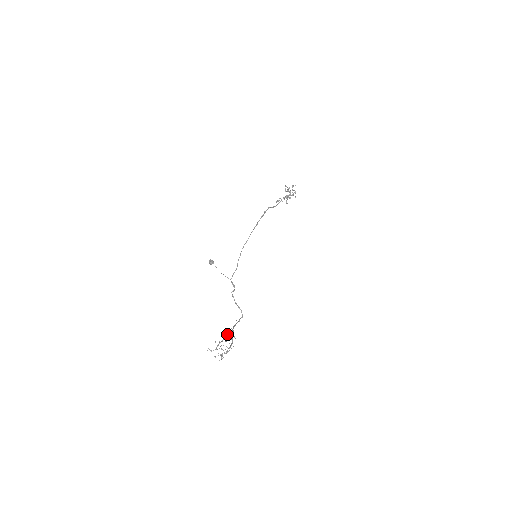
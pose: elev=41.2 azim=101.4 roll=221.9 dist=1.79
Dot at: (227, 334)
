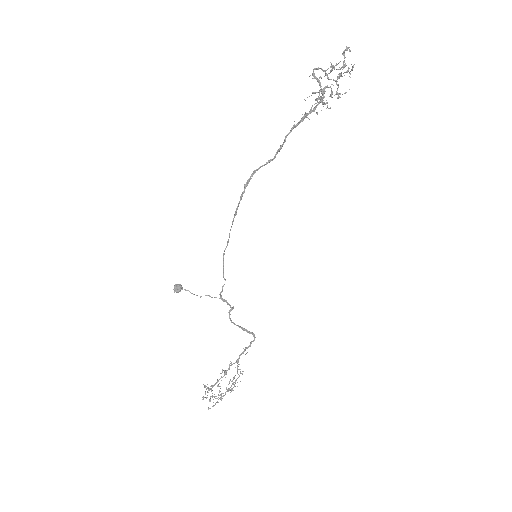
Dot at: (225, 371)
